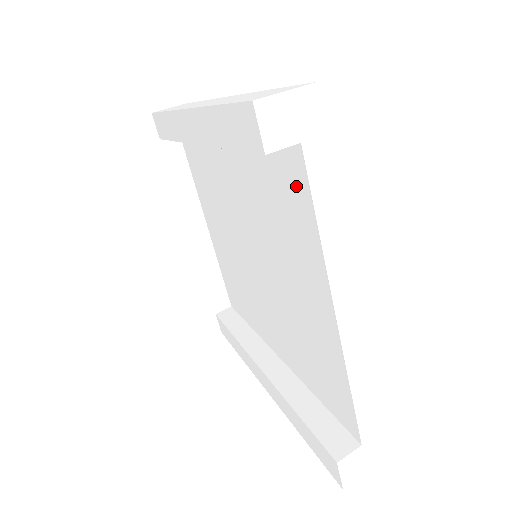
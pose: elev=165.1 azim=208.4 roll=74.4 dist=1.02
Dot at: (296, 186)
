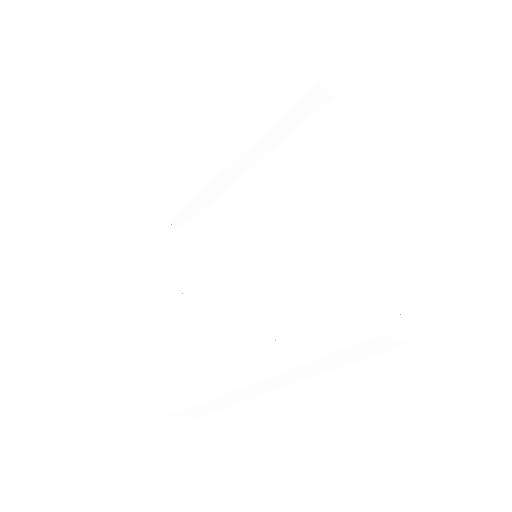
Dot at: (325, 127)
